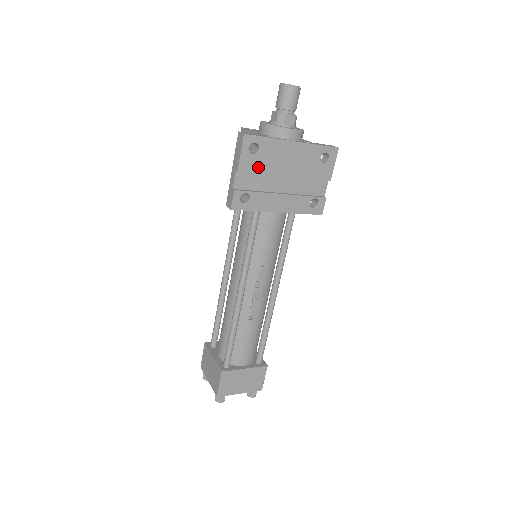
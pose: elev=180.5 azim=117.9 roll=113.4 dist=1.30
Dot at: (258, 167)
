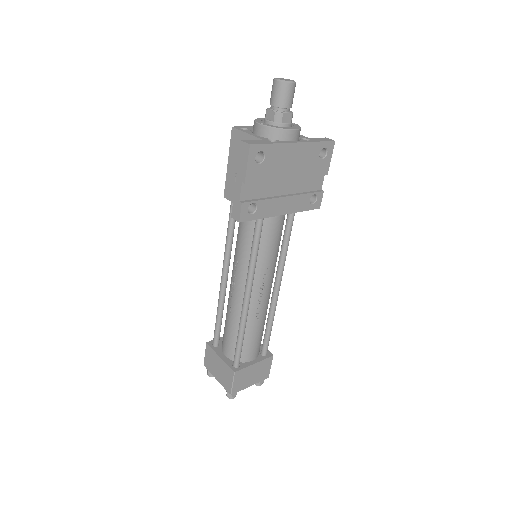
Dot at: (263, 175)
